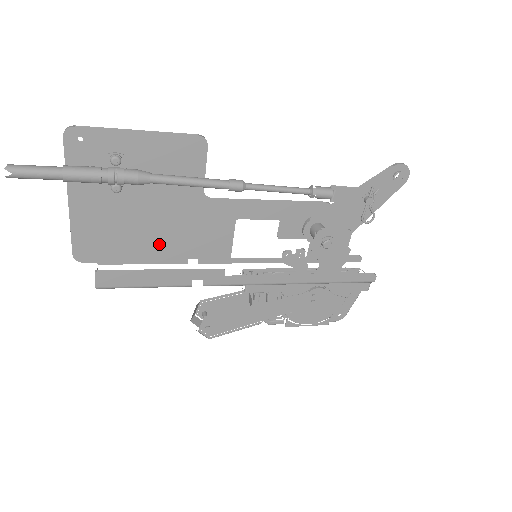
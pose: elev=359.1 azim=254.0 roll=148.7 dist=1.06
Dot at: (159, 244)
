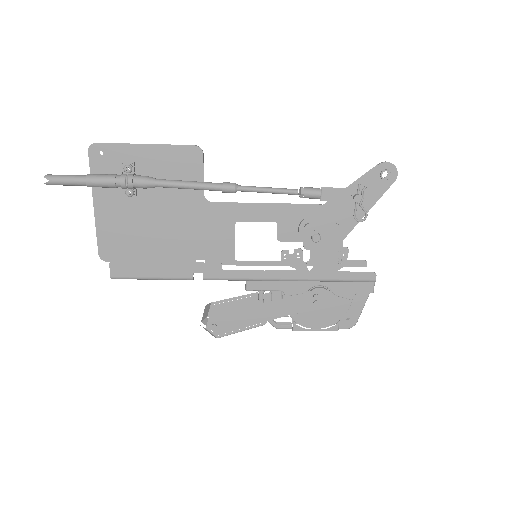
Dot at: (169, 245)
